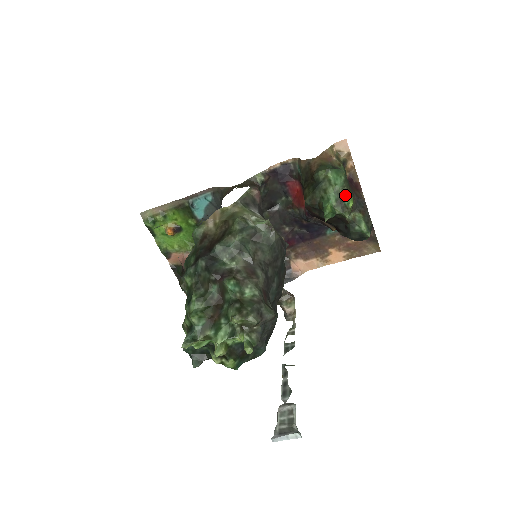
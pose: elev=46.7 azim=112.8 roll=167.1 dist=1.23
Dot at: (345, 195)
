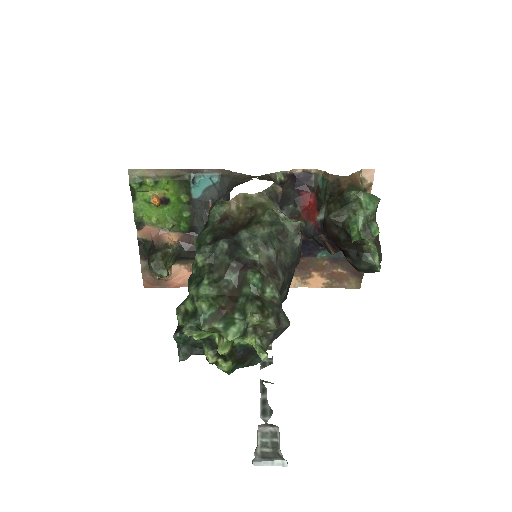
Dot at: (372, 222)
